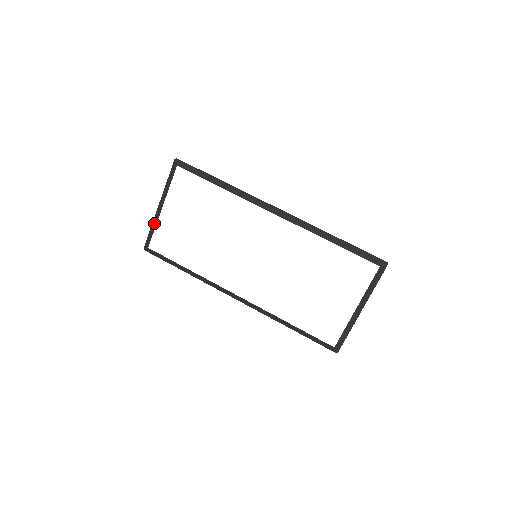
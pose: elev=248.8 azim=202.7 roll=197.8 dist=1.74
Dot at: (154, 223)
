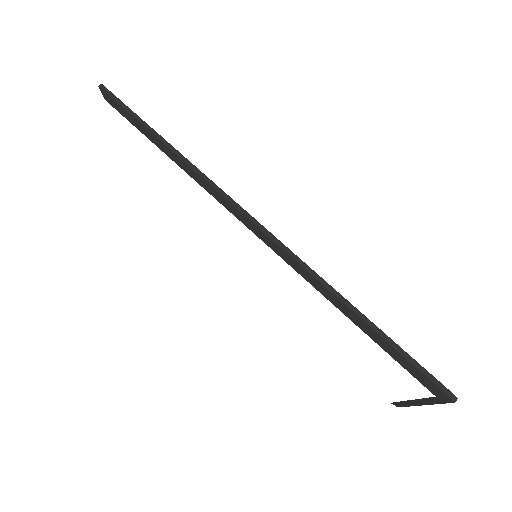
Dot at: occluded
